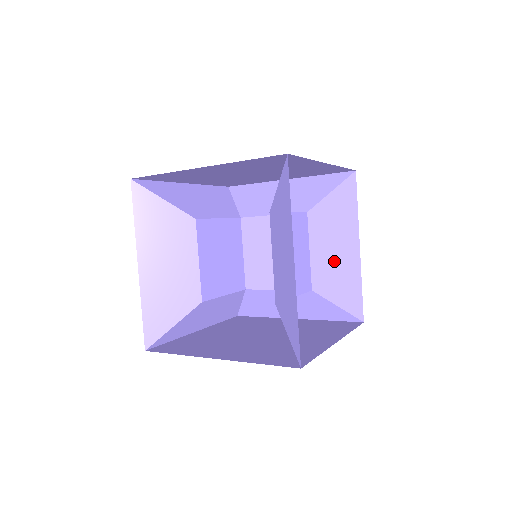
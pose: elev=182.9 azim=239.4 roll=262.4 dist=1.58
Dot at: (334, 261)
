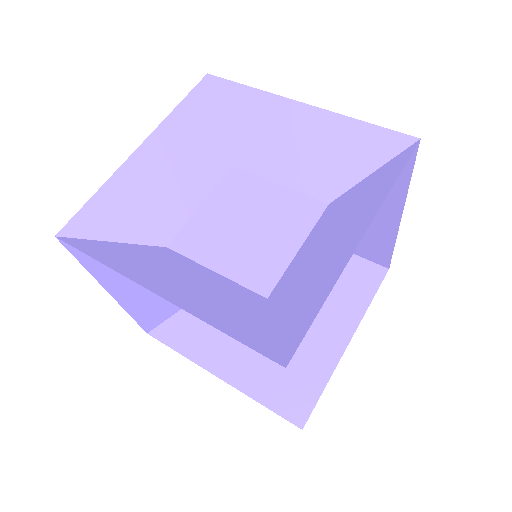
Dot at: occluded
